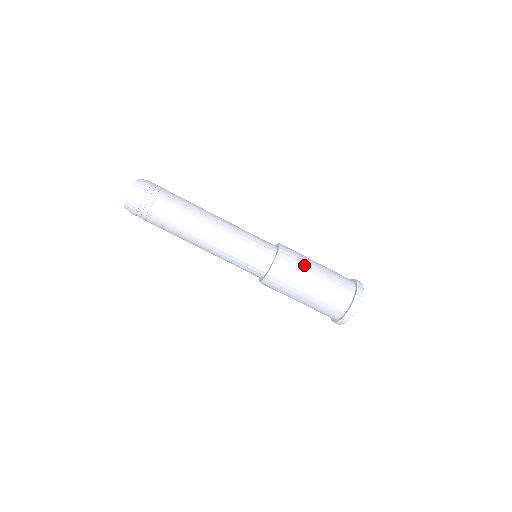
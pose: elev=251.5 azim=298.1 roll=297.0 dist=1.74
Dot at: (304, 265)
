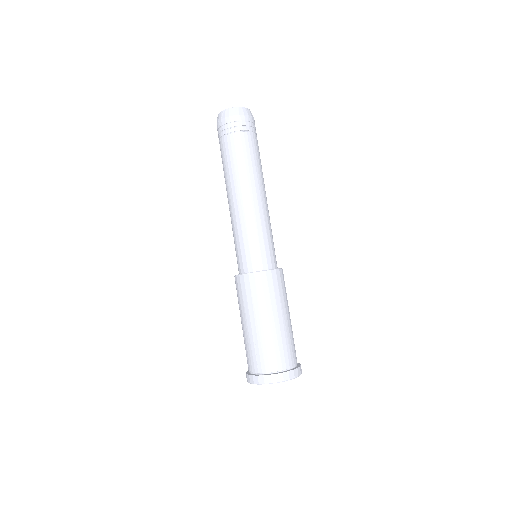
Dot at: (284, 301)
